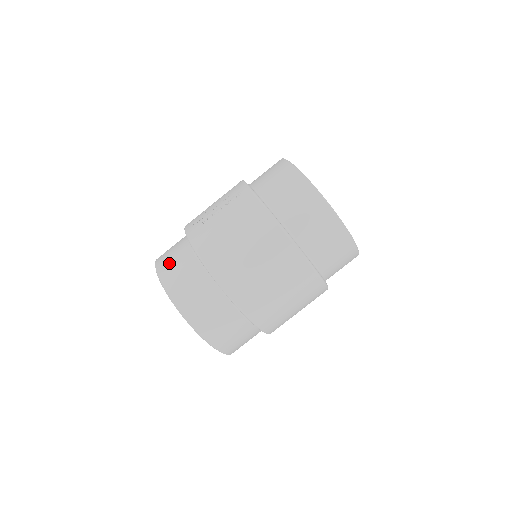
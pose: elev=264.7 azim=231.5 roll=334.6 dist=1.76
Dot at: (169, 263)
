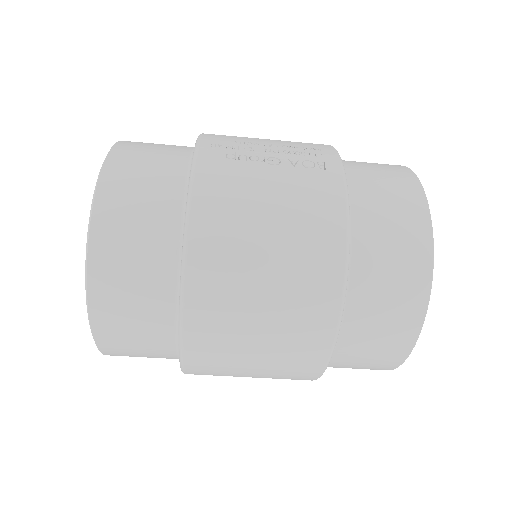
Dot at: (134, 168)
